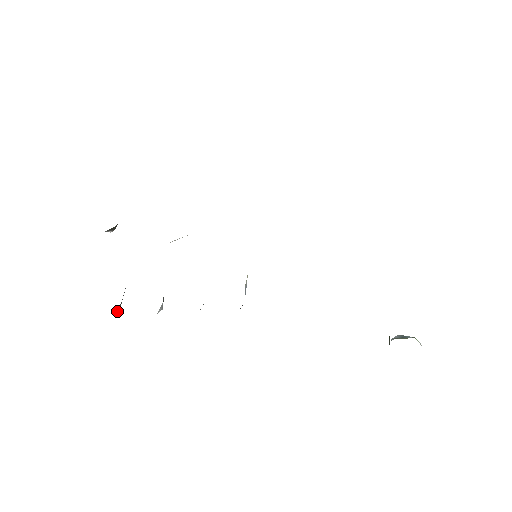
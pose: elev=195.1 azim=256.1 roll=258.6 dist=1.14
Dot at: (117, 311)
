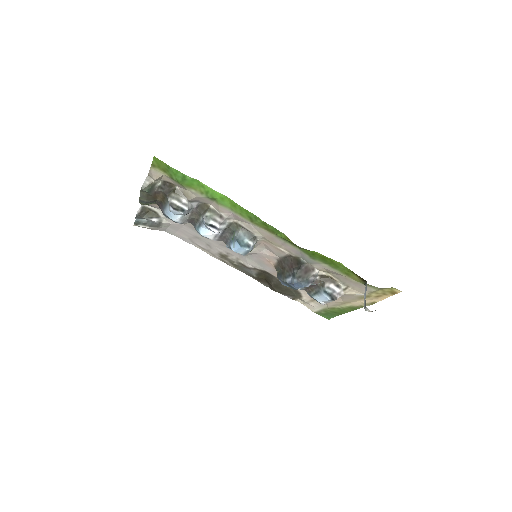
Dot at: (159, 182)
